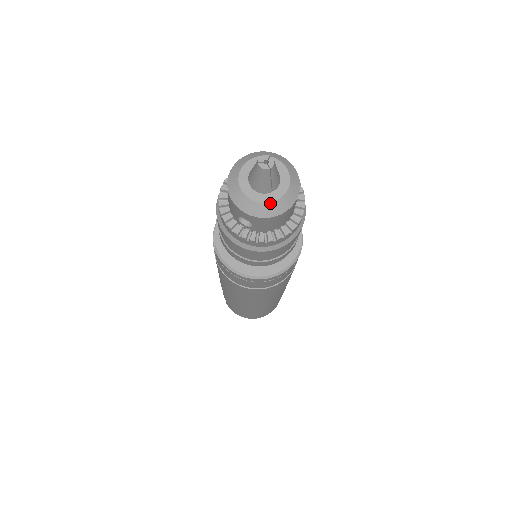
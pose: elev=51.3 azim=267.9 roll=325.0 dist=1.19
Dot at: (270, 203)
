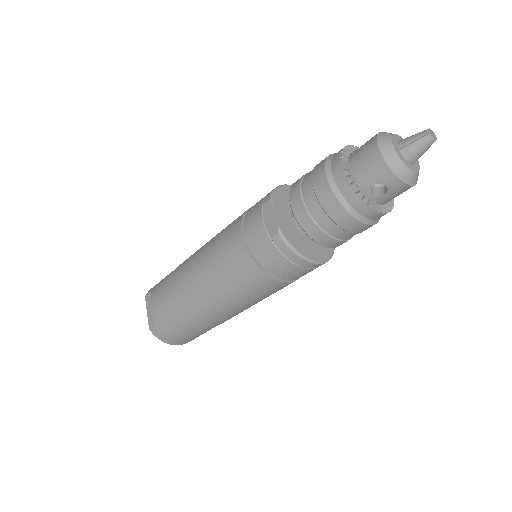
Dot at: (416, 172)
